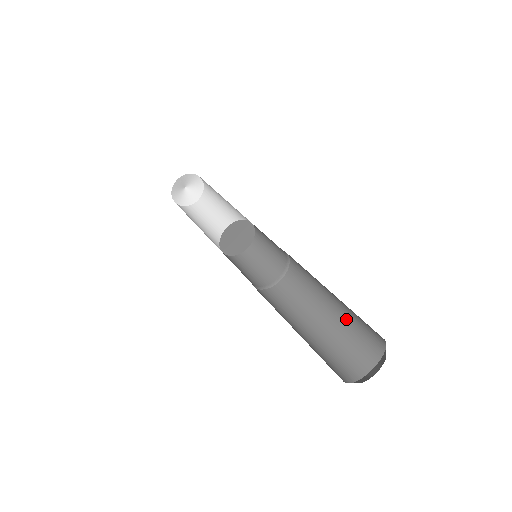
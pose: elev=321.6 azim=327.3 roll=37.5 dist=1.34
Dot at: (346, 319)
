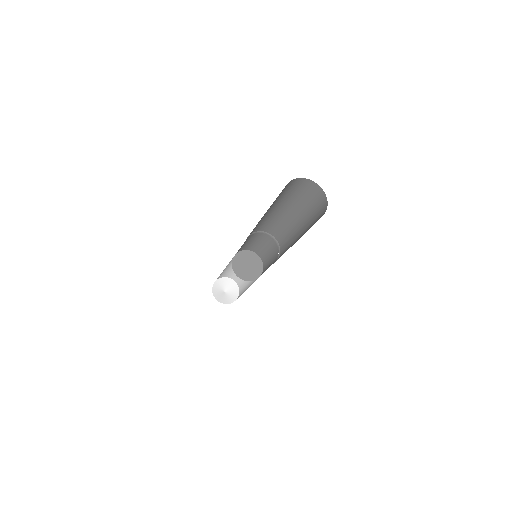
Dot at: (306, 214)
